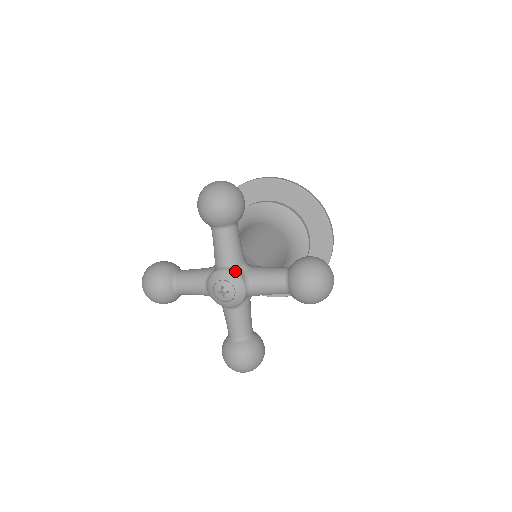
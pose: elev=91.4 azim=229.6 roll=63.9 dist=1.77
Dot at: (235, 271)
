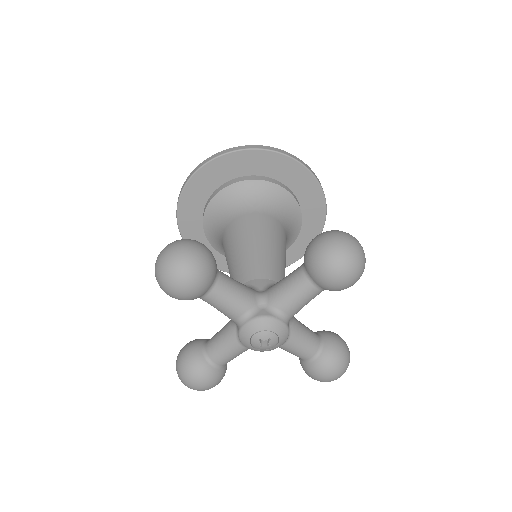
Dot at: (258, 316)
